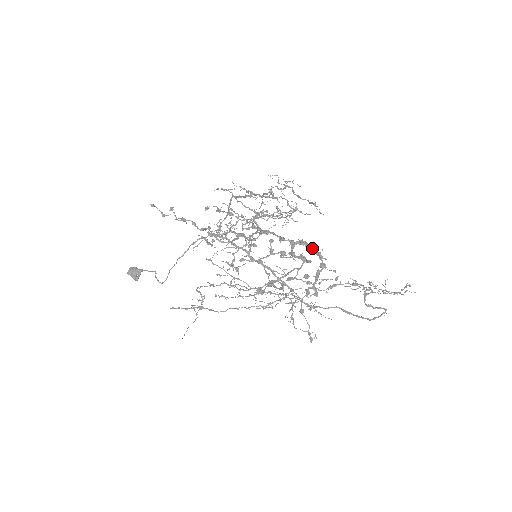
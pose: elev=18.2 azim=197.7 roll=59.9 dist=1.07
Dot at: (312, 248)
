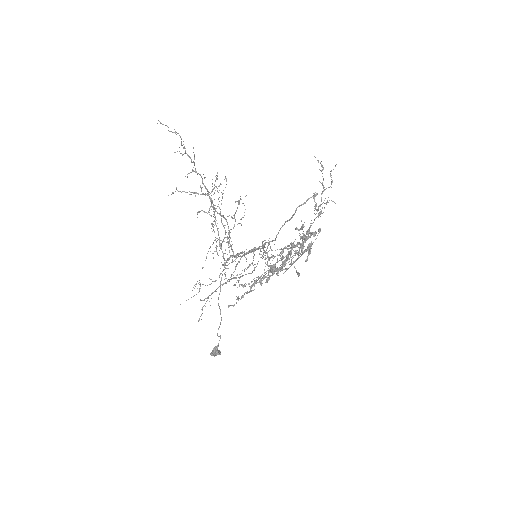
Dot at: (300, 228)
